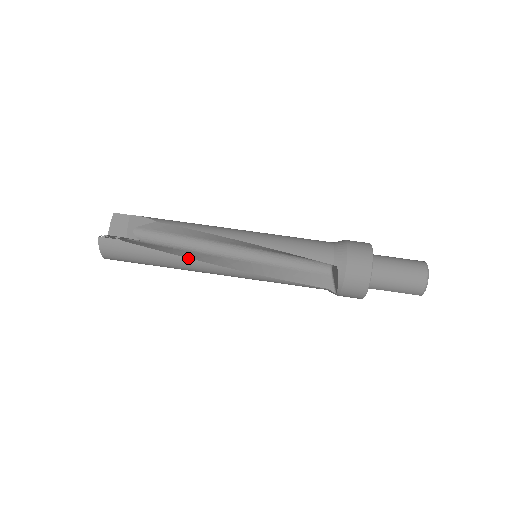
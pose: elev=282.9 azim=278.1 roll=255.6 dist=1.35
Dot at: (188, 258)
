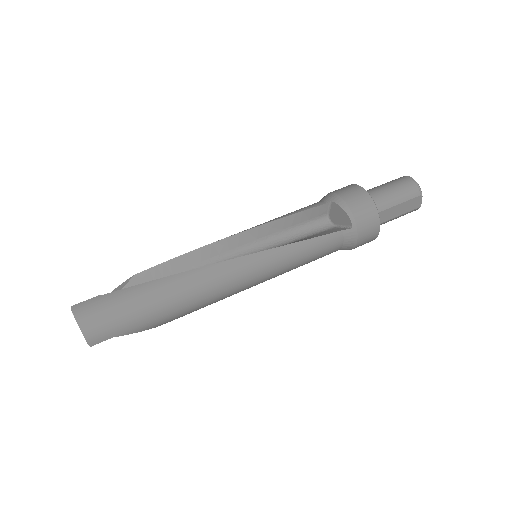
Dot at: (185, 272)
